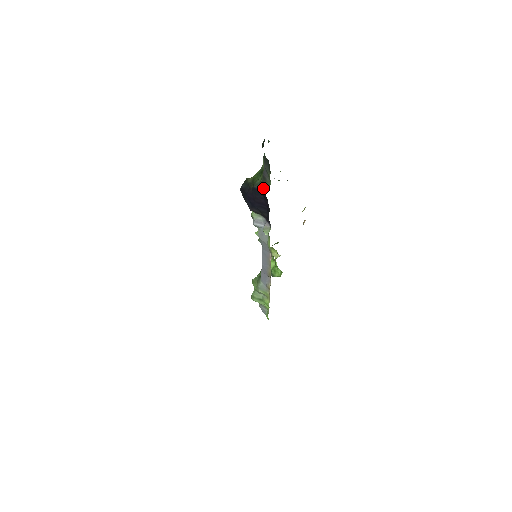
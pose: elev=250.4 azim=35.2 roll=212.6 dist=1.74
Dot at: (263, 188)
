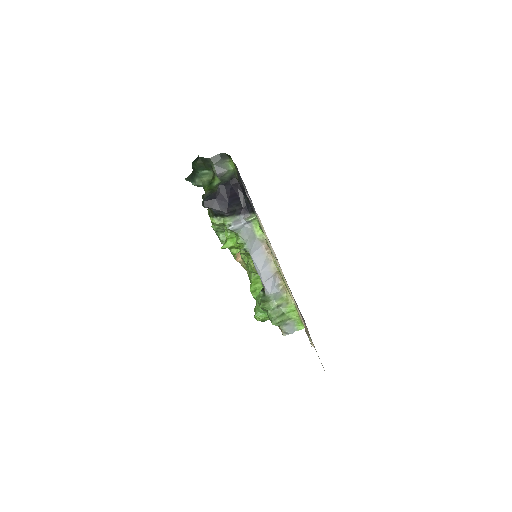
Dot at: (228, 179)
